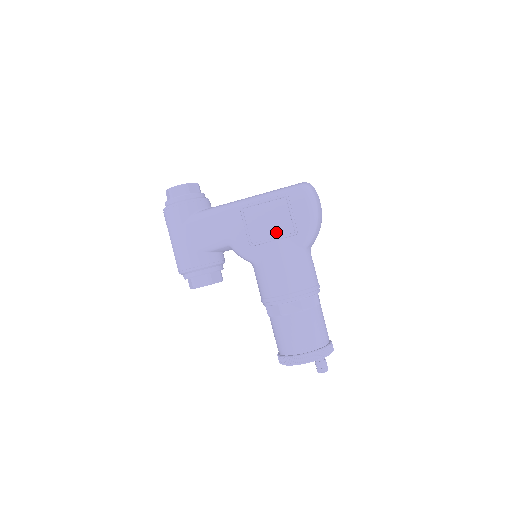
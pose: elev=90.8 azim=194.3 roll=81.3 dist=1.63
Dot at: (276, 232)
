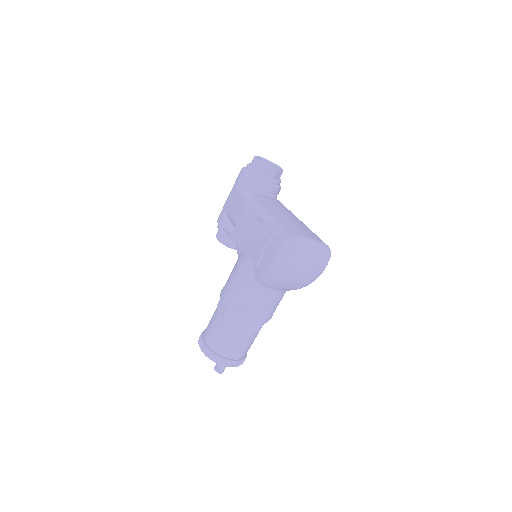
Dot at: (251, 251)
